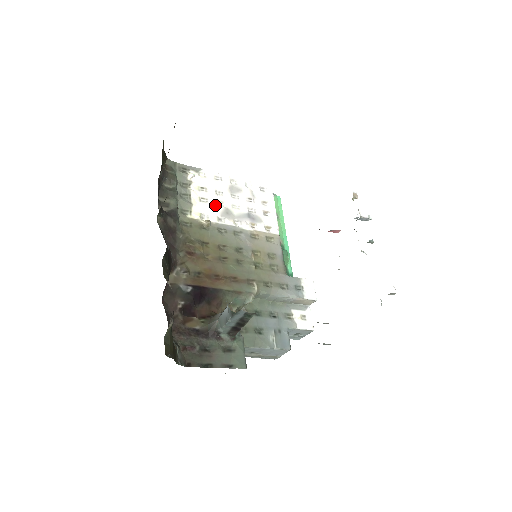
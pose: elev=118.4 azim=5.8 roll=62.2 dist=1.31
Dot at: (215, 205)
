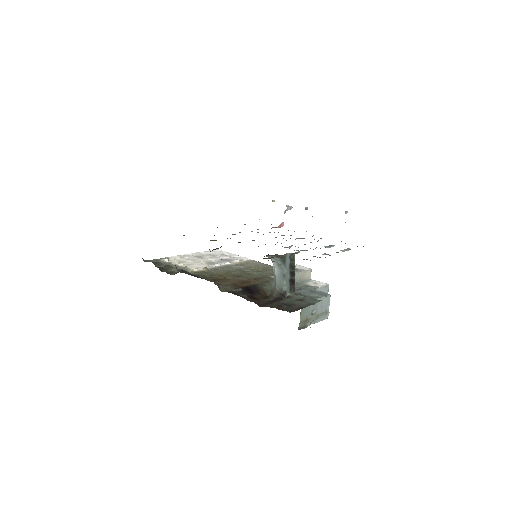
Dot at: (198, 264)
